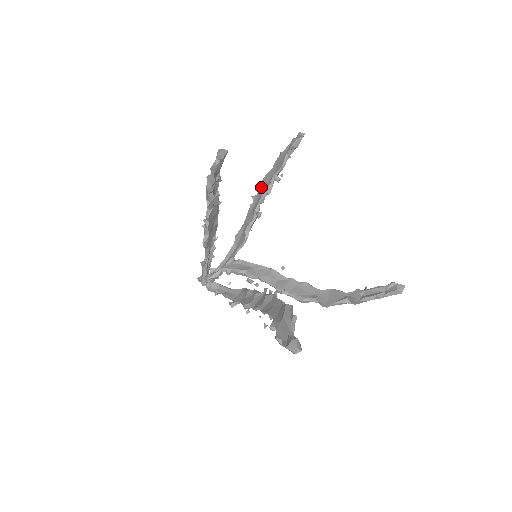
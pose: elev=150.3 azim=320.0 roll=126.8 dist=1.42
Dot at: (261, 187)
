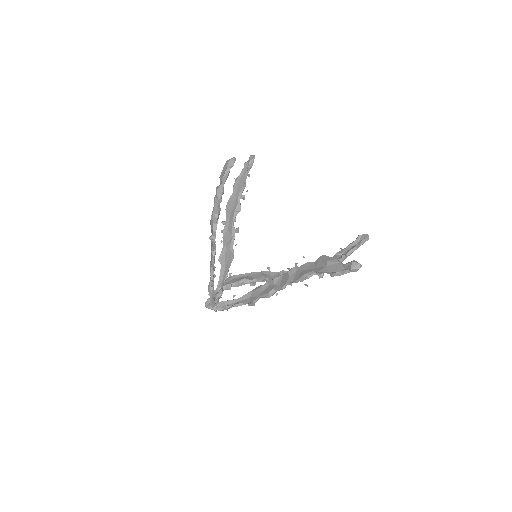
Dot at: (229, 210)
